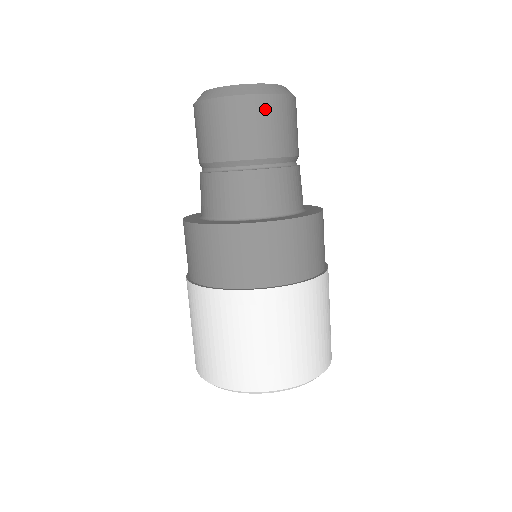
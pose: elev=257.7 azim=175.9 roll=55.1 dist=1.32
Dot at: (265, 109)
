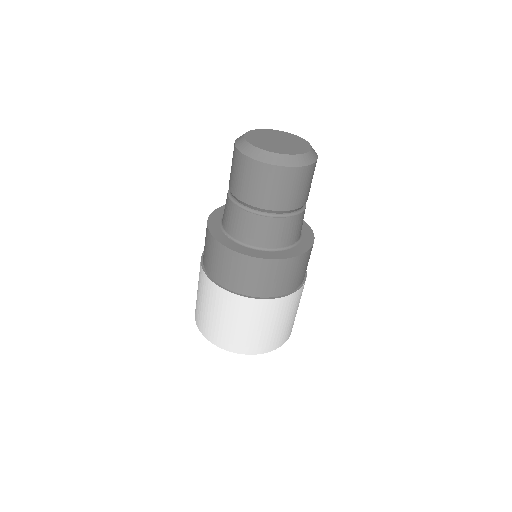
Dot at: (270, 175)
